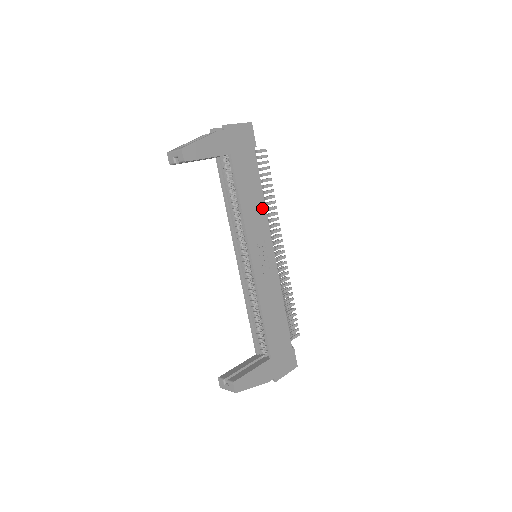
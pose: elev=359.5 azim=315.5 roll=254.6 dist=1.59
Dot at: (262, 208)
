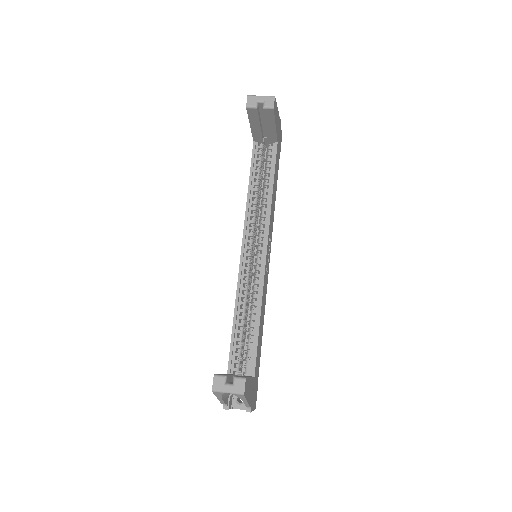
Dot at: occluded
